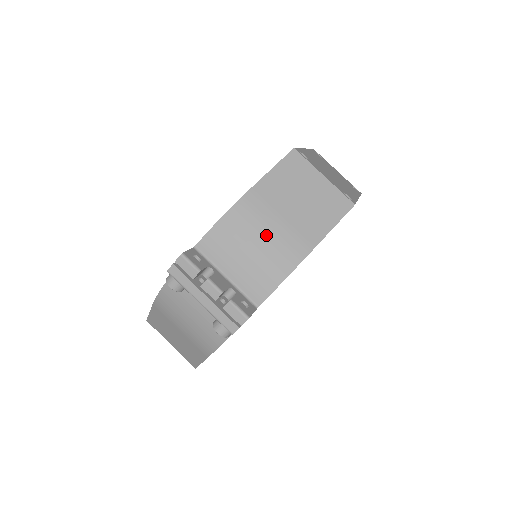
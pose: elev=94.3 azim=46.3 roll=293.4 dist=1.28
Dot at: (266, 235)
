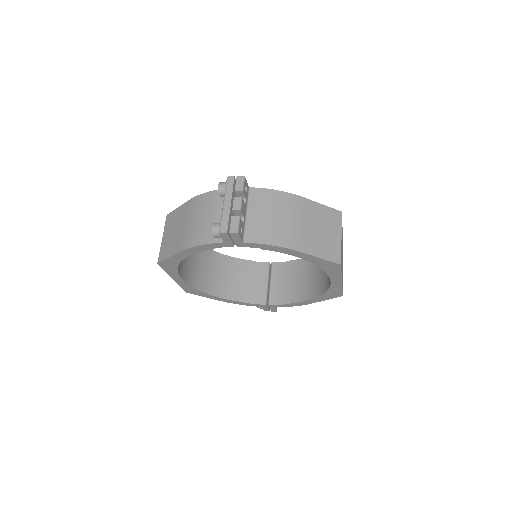
Dot at: (287, 220)
